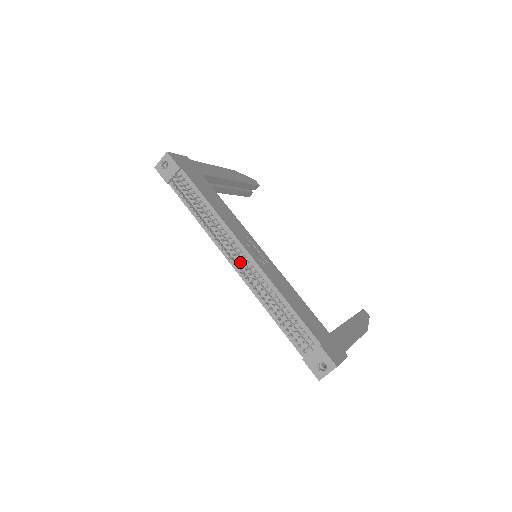
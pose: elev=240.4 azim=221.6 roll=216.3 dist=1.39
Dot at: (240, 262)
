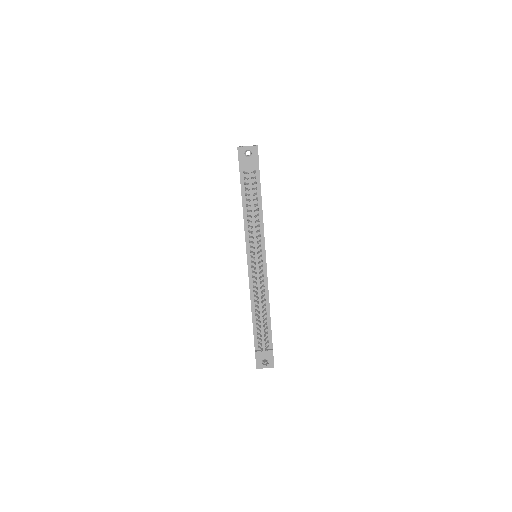
Dot at: (257, 268)
